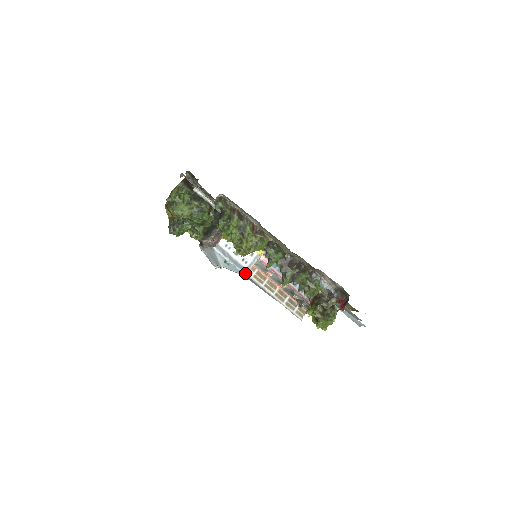
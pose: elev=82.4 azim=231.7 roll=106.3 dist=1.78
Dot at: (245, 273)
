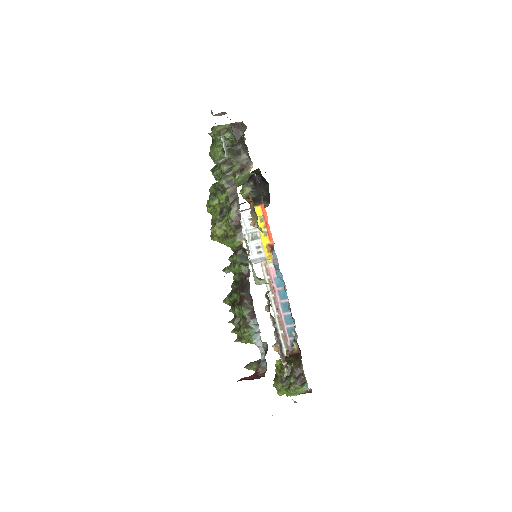
Dot at: occluded
